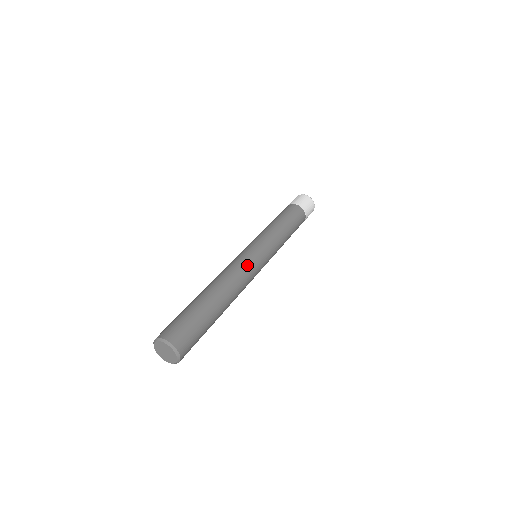
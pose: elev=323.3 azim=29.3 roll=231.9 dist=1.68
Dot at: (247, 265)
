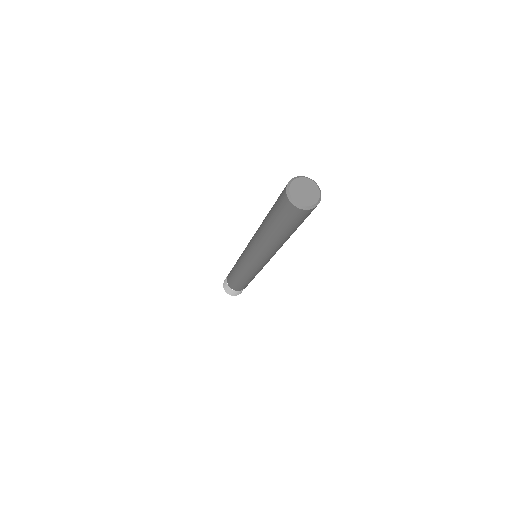
Dot at: occluded
